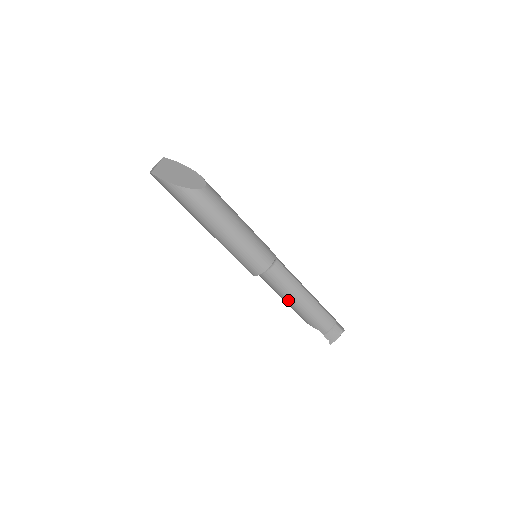
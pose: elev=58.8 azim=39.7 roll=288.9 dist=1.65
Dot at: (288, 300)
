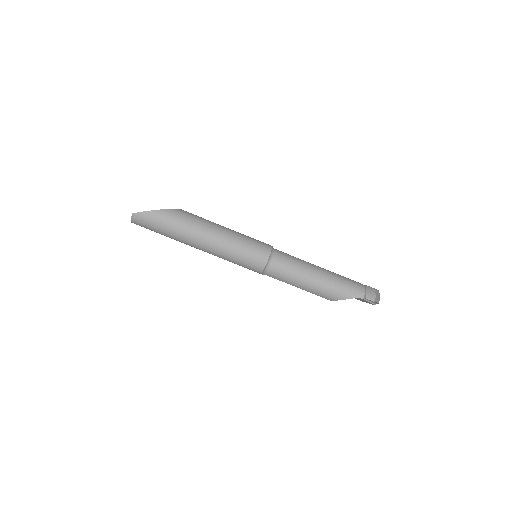
Dot at: (310, 279)
